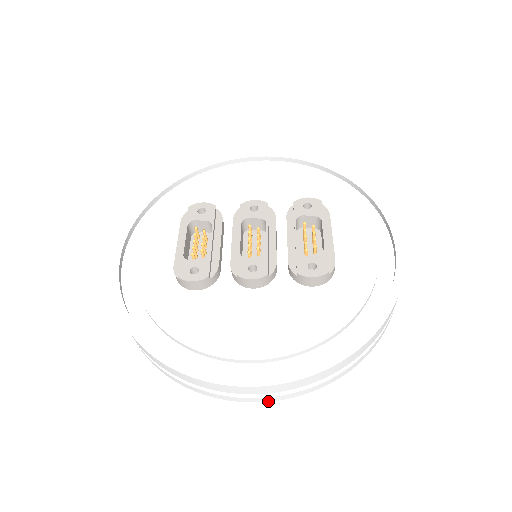
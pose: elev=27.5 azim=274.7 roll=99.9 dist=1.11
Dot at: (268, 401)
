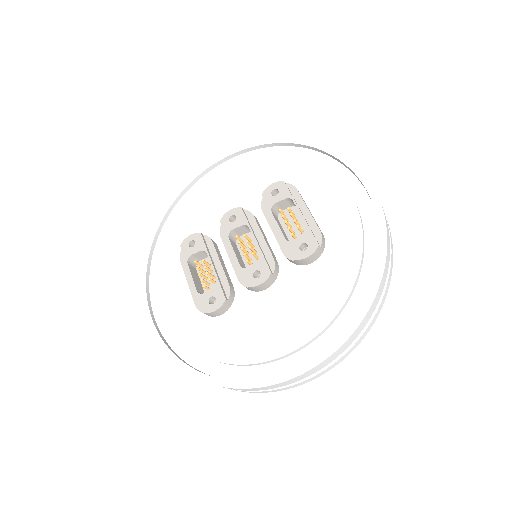
Dot at: occluded
